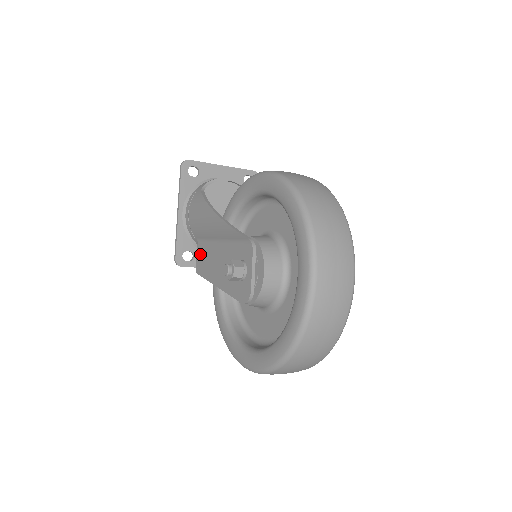
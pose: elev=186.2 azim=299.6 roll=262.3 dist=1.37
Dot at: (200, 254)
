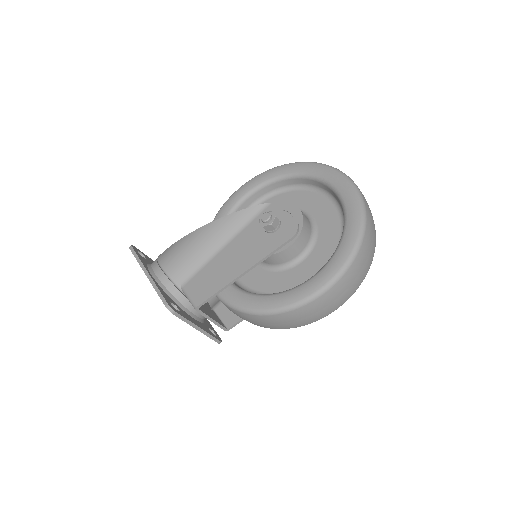
Dot at: (195, 287)
